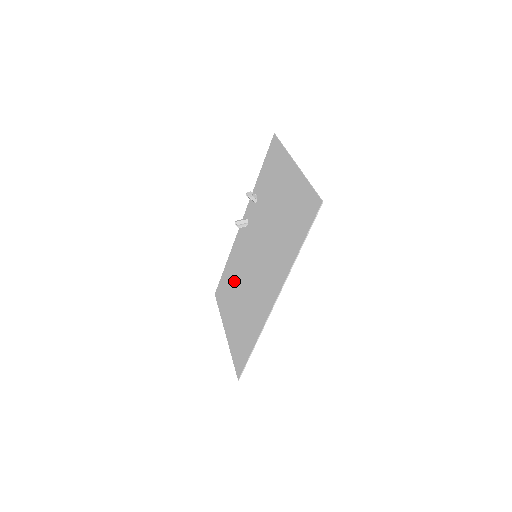
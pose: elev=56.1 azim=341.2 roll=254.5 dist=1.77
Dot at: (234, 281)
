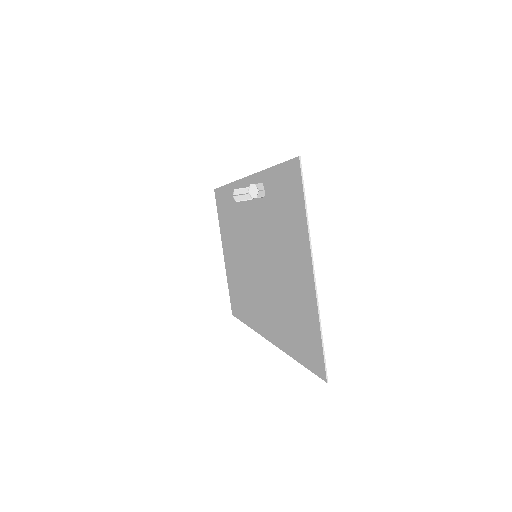
Dot at: (233, 227)
